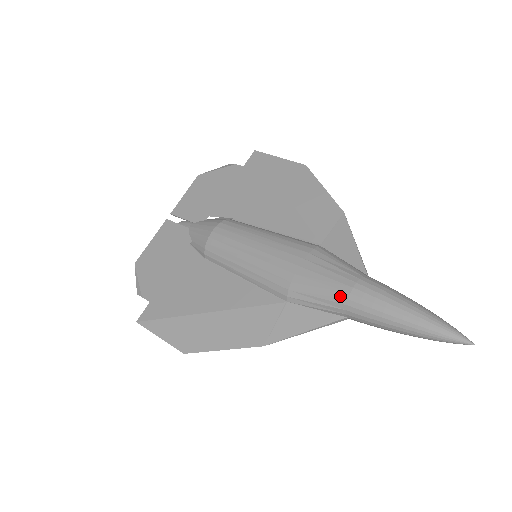
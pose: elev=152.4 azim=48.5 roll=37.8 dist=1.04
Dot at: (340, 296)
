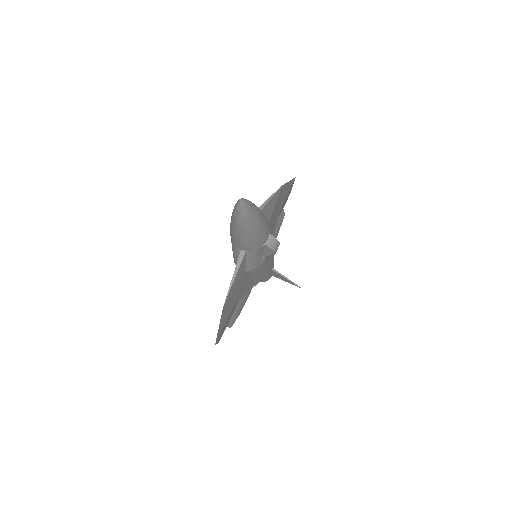
Dot at: (230, 235)
